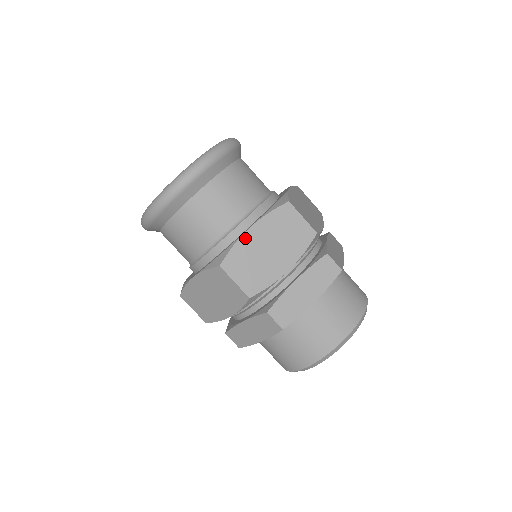
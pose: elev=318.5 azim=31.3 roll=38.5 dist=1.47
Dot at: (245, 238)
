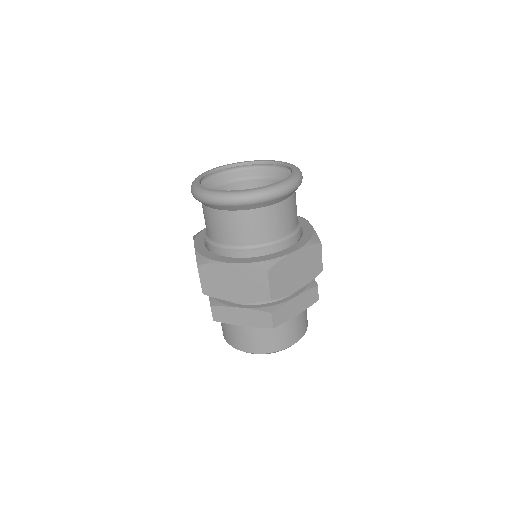
Dot at: (223, 265)
